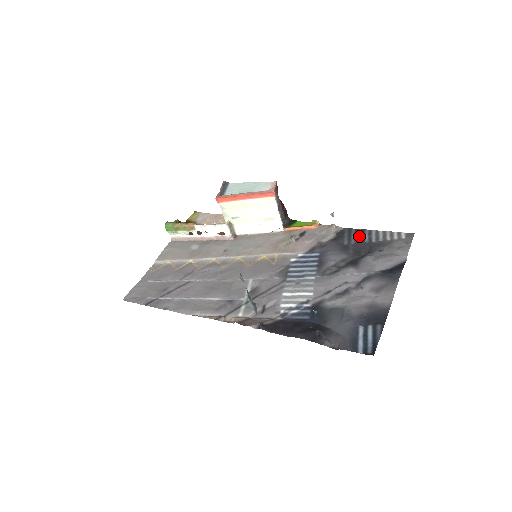
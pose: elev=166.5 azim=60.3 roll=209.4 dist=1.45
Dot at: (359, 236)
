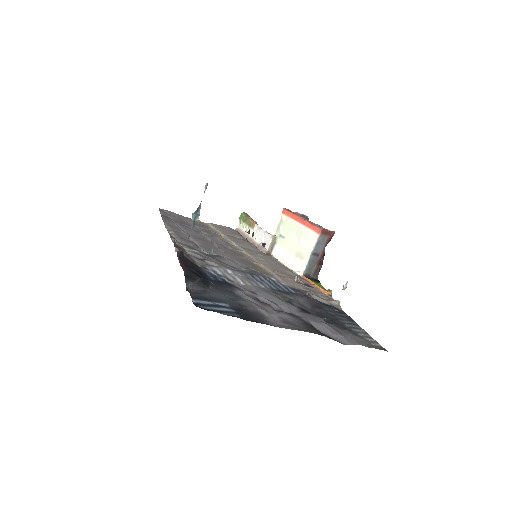
Dot at: (343, 317)
